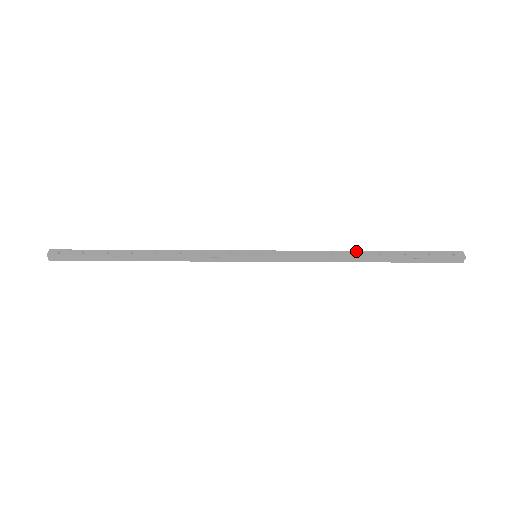
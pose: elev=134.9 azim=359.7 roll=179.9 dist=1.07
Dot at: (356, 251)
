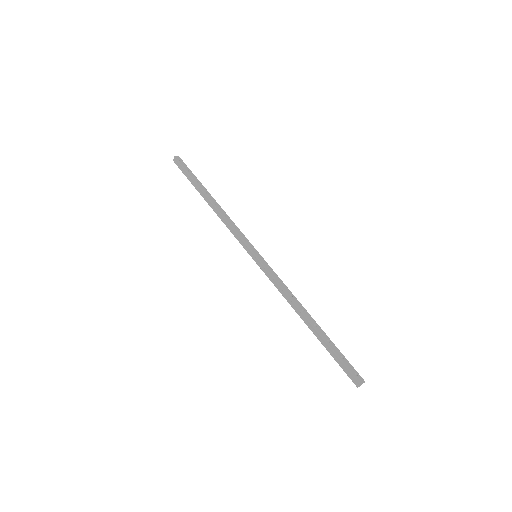
Dot at: (306, 310)
